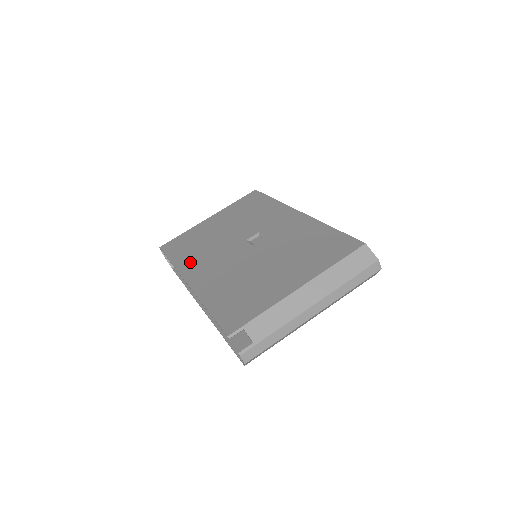
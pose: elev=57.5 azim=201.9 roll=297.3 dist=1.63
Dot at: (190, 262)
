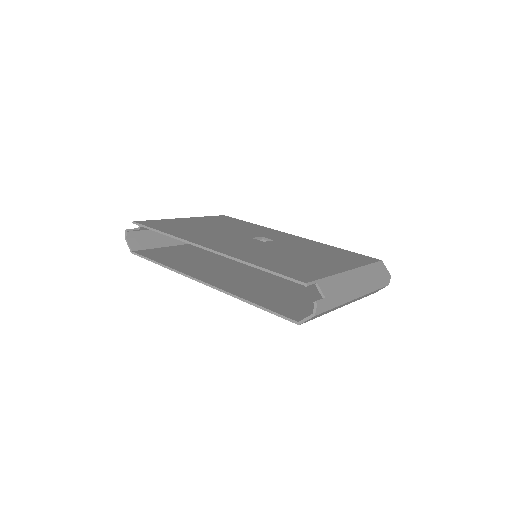
Dot at: (195, 237)
